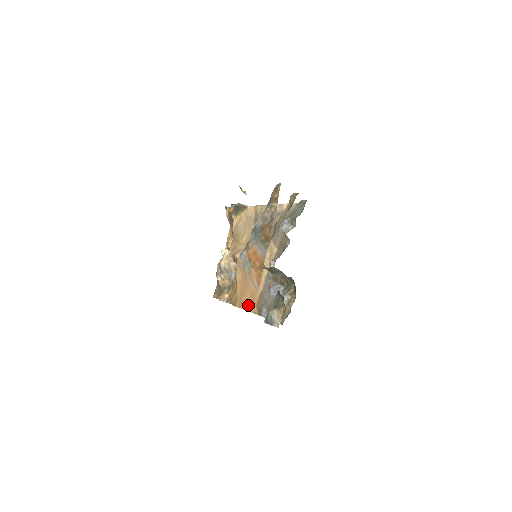
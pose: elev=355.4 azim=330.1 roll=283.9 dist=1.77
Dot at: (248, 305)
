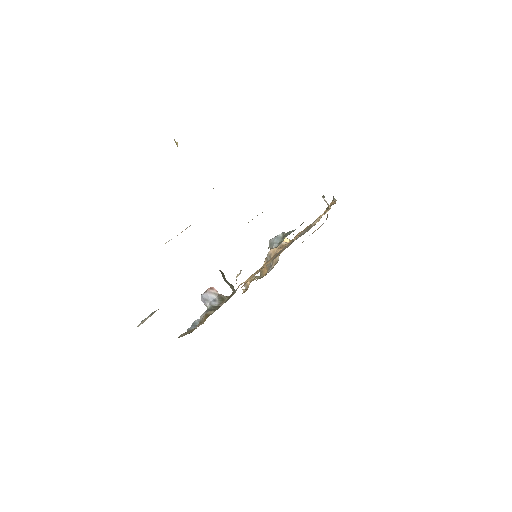
Dot at: occluded
